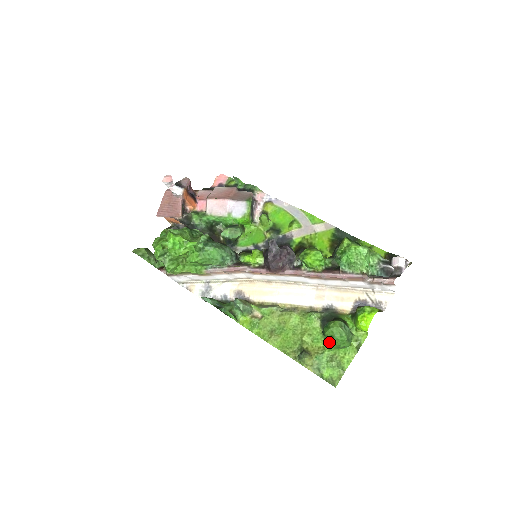
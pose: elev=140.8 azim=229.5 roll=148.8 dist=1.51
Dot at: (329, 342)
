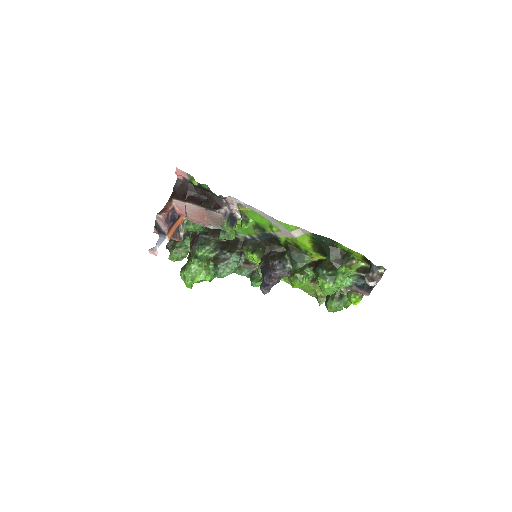
Dot at: occluded
